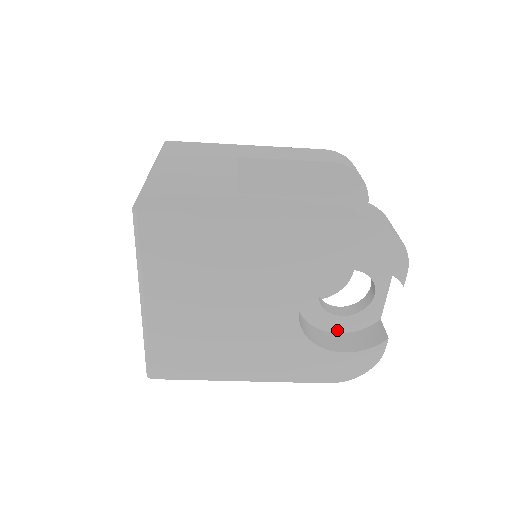
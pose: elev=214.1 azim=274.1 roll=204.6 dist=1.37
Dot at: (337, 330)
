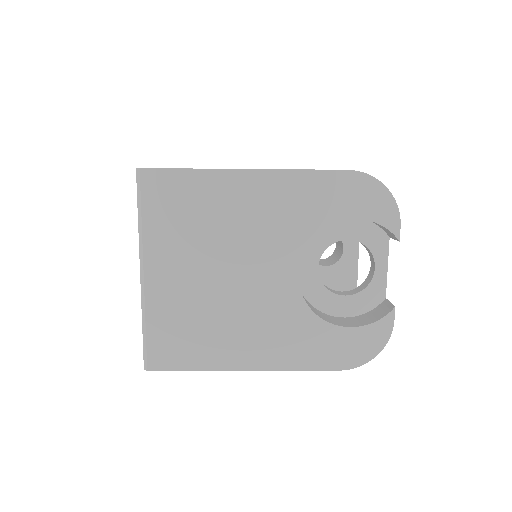
Dot at: (342, 314)
